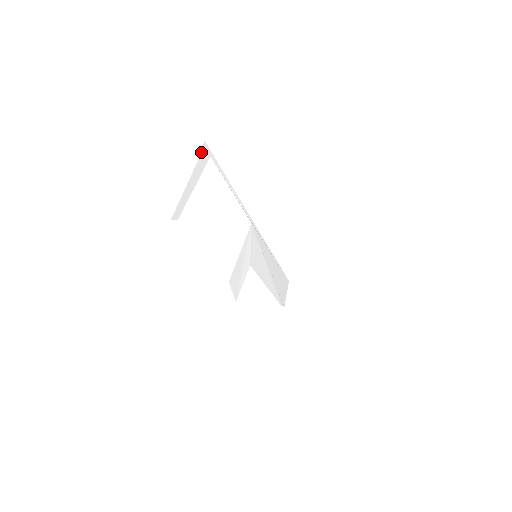
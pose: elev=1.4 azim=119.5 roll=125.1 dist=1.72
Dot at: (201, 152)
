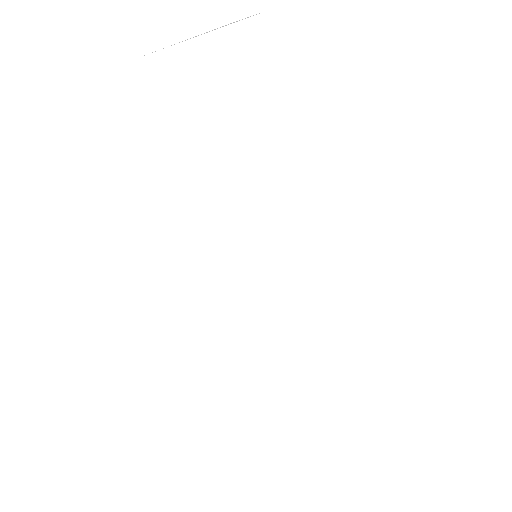
Dot at: (252, 18)
